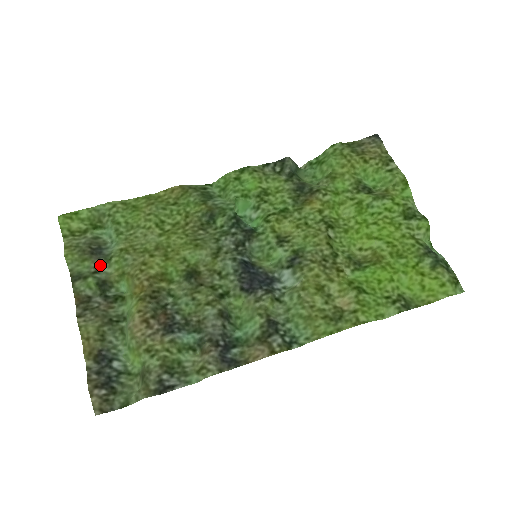
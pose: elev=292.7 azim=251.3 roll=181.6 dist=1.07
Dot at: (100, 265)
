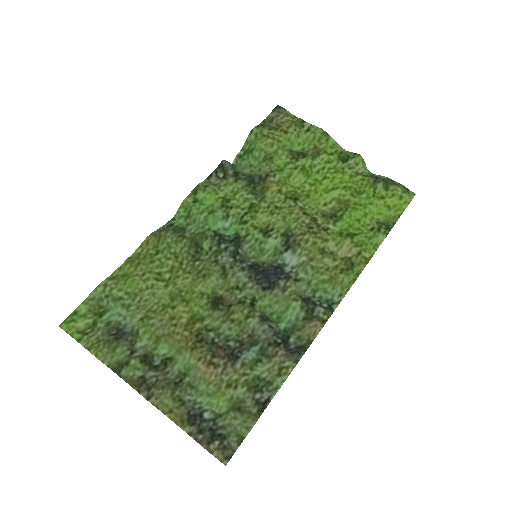
Dot at: (132, 344)
